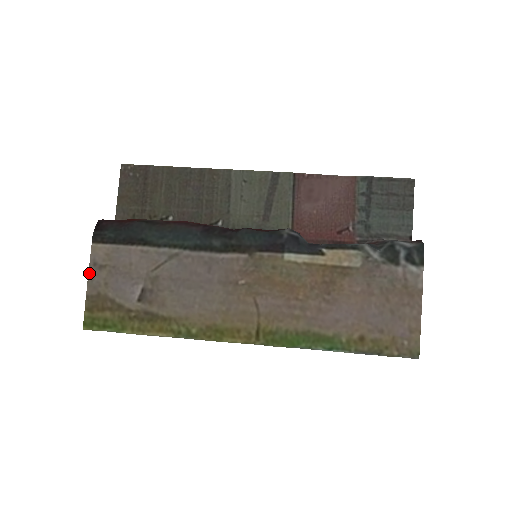
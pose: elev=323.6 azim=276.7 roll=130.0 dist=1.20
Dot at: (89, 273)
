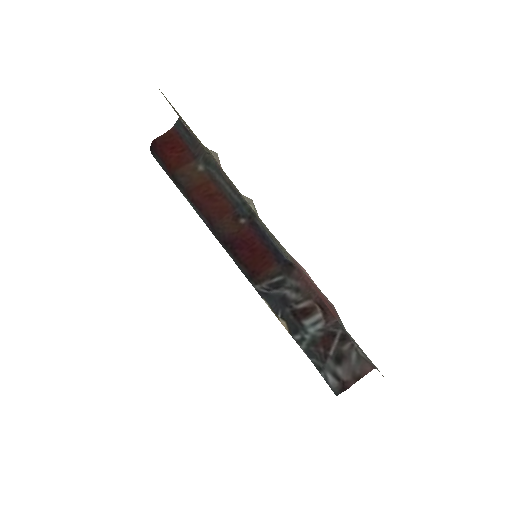
Dot at: occluded
